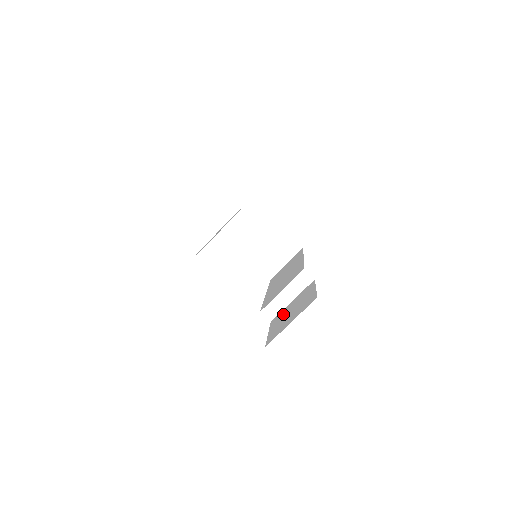
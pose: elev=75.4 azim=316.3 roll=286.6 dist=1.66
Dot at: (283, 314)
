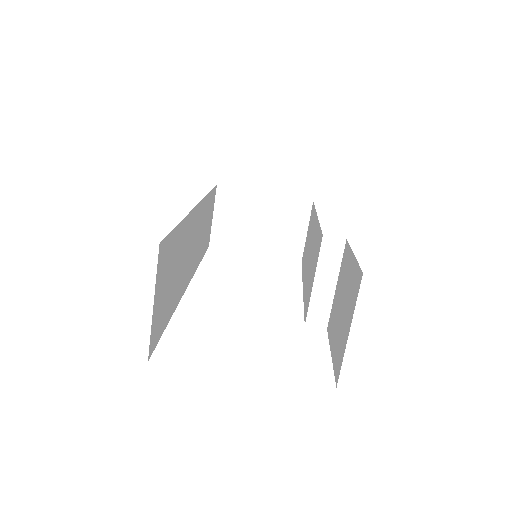
Dot at: (334, 314)
